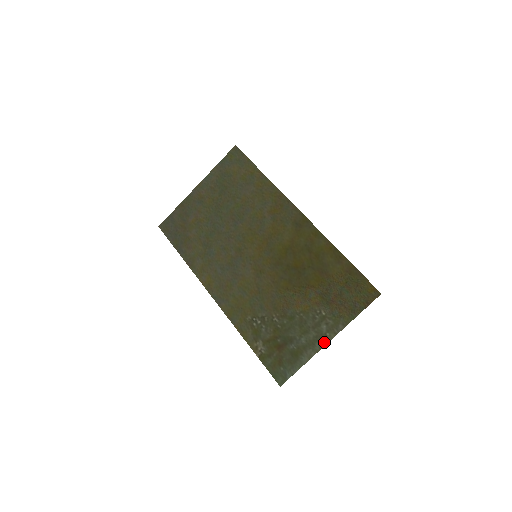
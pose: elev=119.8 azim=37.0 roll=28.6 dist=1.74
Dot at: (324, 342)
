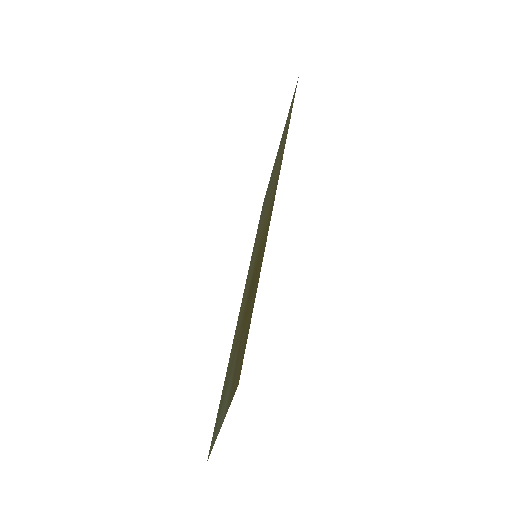
Dot at: (219, 429)
